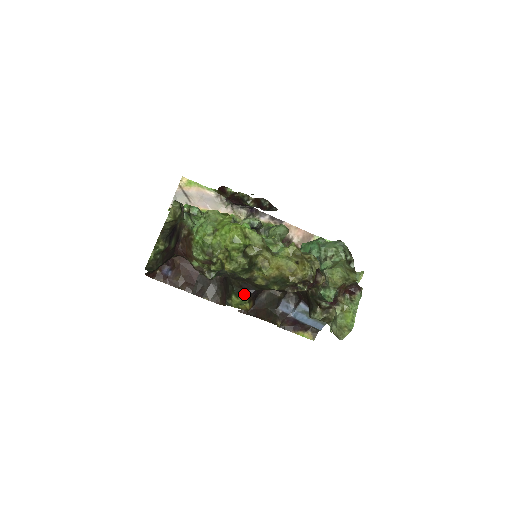
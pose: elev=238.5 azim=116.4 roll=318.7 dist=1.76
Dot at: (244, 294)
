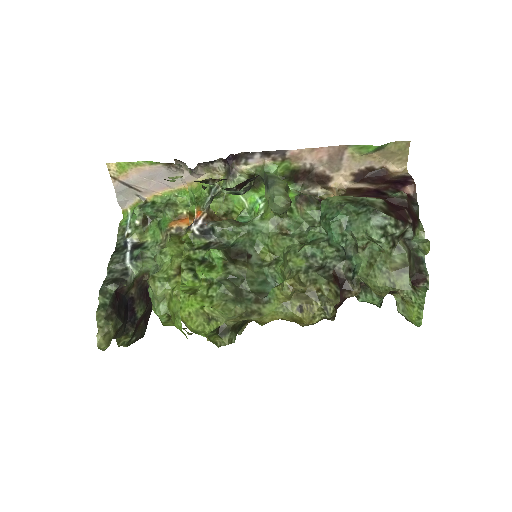
Dot at: occluded
